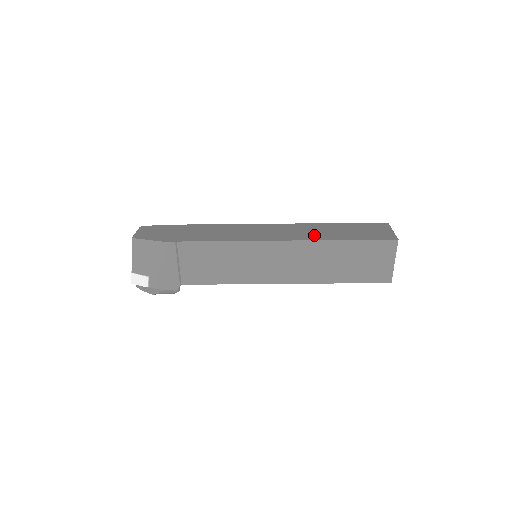
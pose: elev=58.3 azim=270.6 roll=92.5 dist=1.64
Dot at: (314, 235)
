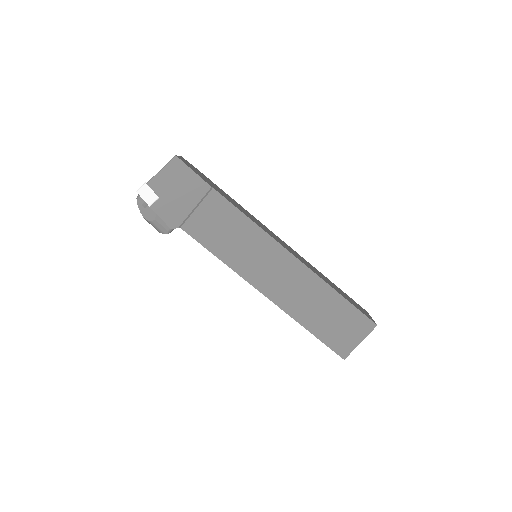
Dot at: occluded
